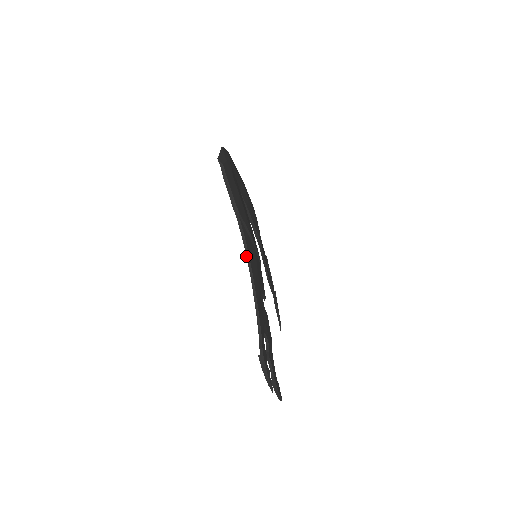
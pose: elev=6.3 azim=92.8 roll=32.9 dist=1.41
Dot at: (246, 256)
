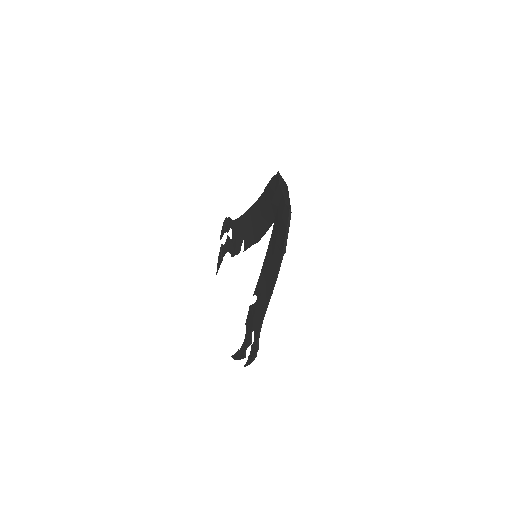
Dot at: (274, 284)
